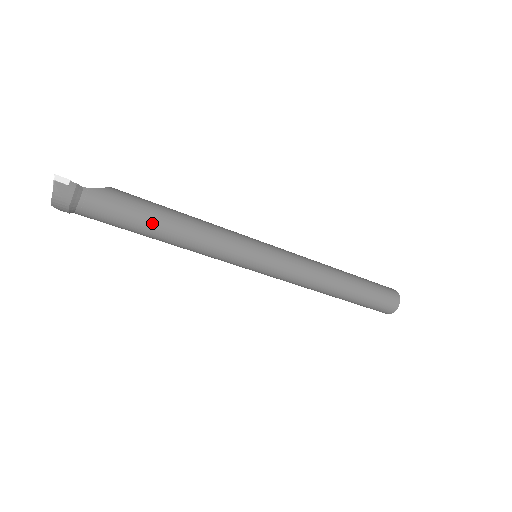
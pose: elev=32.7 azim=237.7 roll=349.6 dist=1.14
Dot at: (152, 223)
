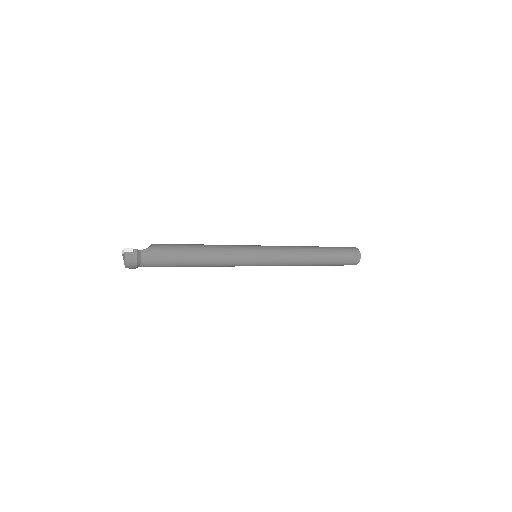
Dot at: (187, 258)
